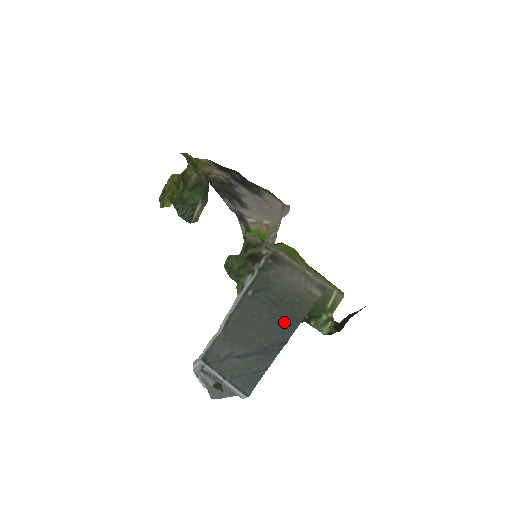
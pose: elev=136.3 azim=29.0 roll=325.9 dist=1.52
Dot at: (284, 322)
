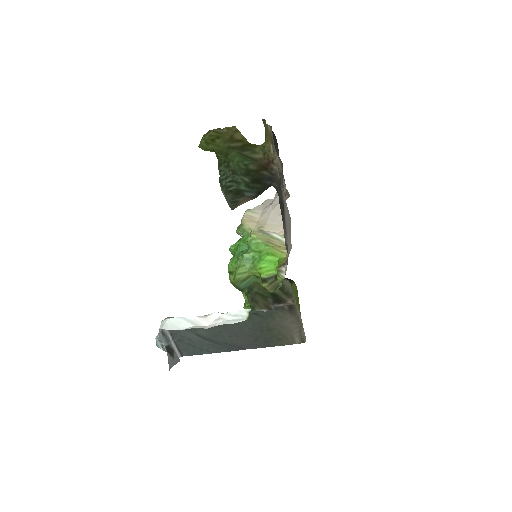
Dot at: (257, 340)
